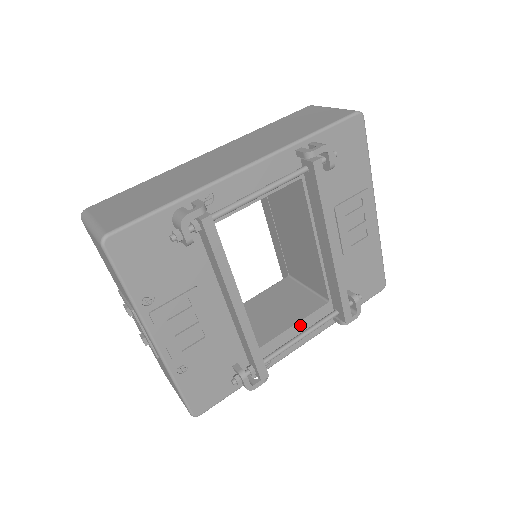
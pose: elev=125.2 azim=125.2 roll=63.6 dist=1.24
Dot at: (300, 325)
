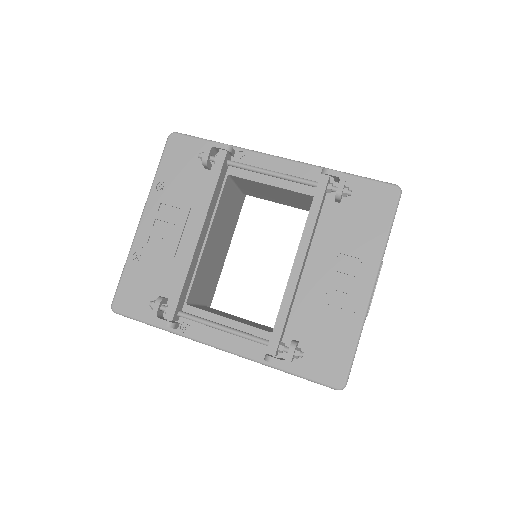
Dot at: (235, 325)
